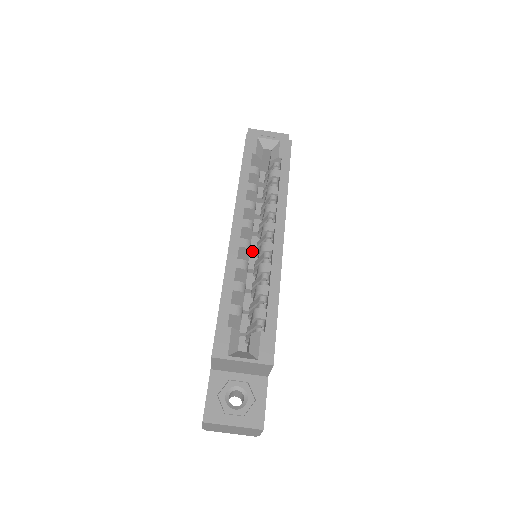
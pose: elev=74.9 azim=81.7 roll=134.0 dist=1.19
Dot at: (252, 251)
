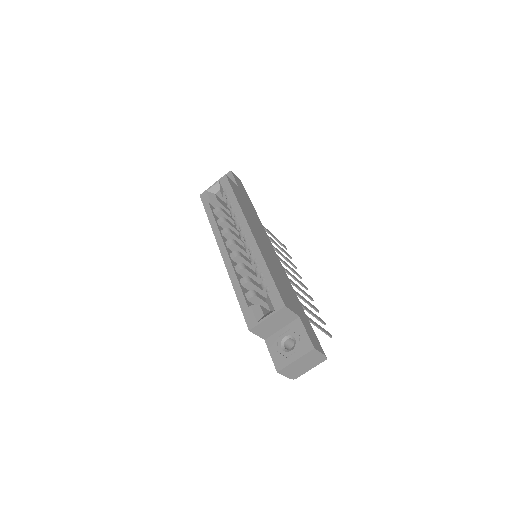
Dot at: occluded
